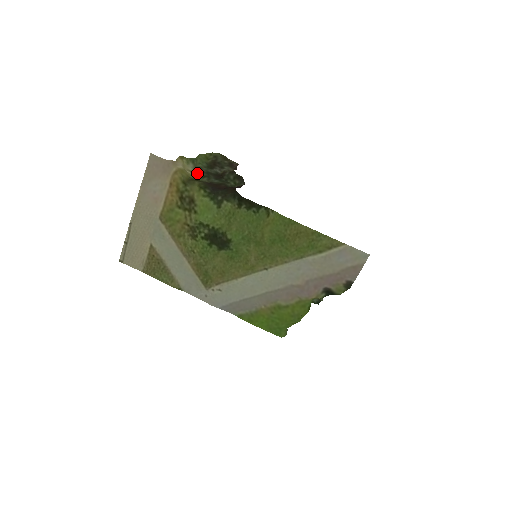
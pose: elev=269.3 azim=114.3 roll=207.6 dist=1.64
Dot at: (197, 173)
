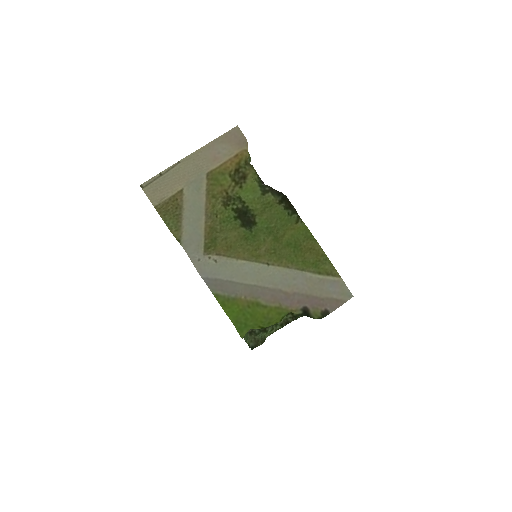
Dot at: occluded
